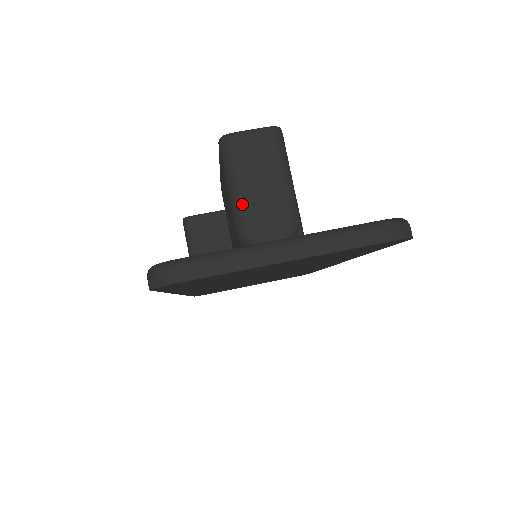
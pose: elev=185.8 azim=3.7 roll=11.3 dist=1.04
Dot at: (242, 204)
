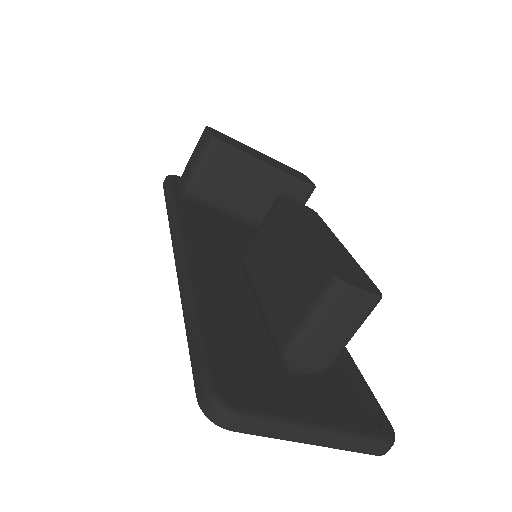
Dot at: (306, 339)
